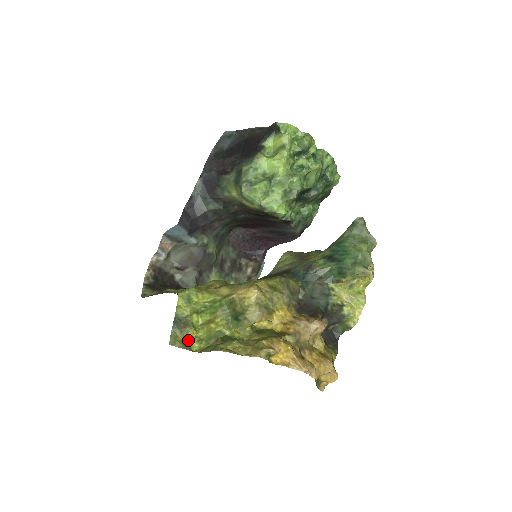
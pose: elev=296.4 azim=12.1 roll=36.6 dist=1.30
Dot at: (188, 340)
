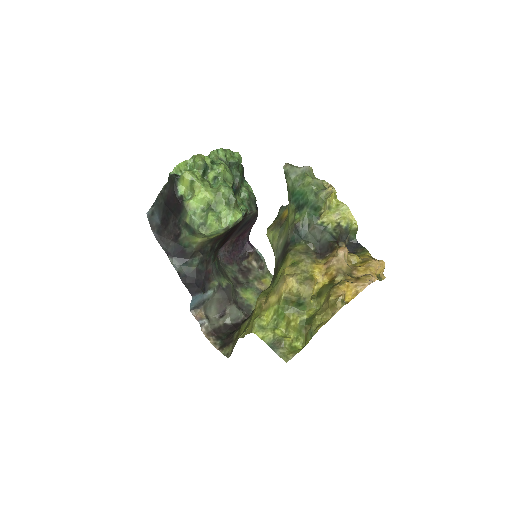
Dot at: (291, 347)
